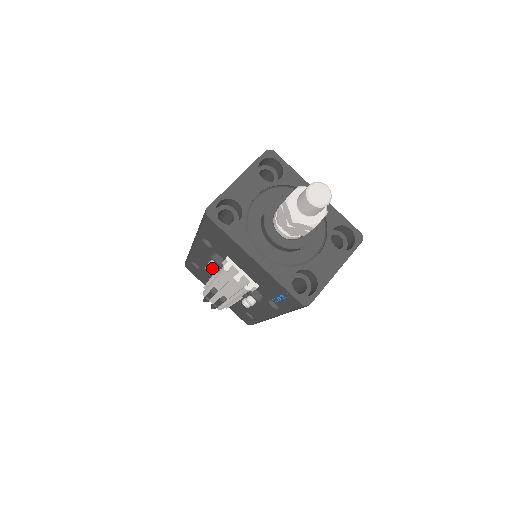
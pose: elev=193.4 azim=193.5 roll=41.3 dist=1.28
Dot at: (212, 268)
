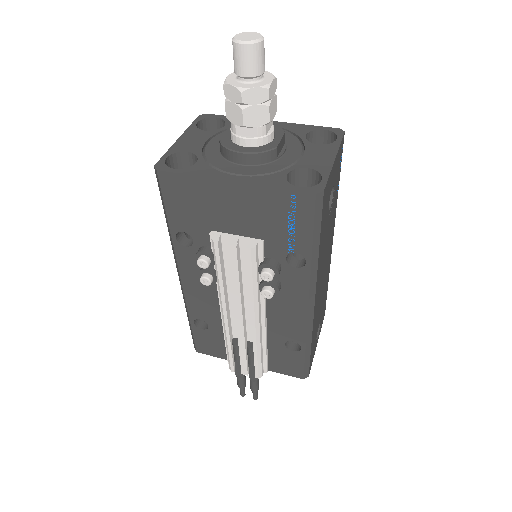
Dot at: (204, 265)
